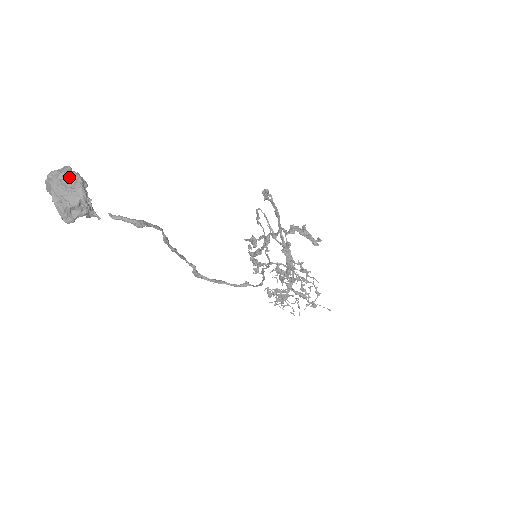
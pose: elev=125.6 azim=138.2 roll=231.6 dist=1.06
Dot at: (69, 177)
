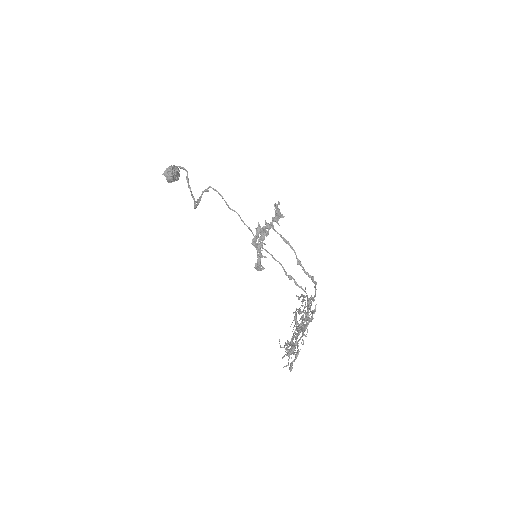
Dot at: occluded
